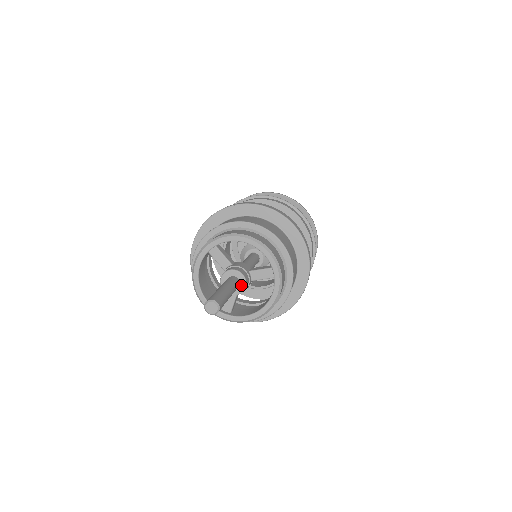
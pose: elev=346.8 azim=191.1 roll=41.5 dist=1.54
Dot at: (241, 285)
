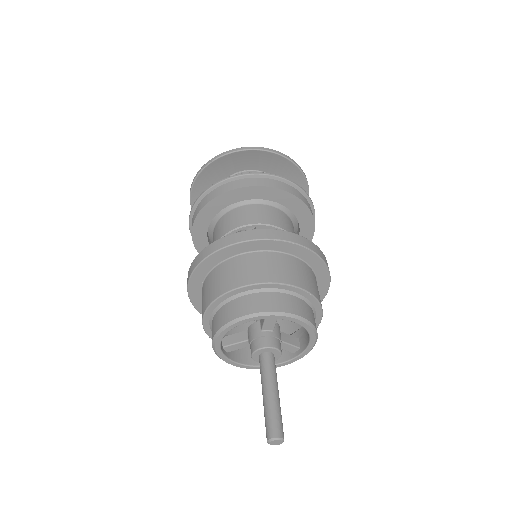
Dot at: occluded
